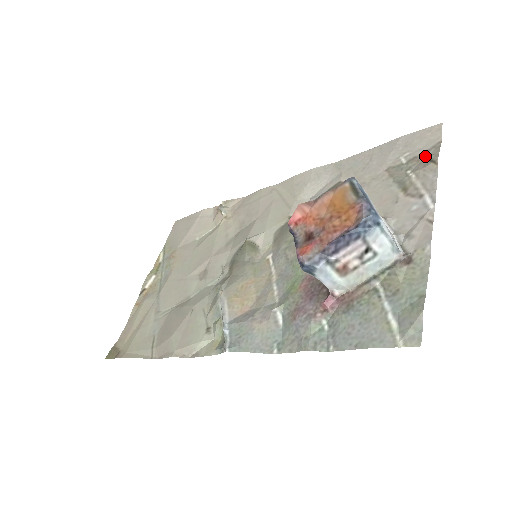
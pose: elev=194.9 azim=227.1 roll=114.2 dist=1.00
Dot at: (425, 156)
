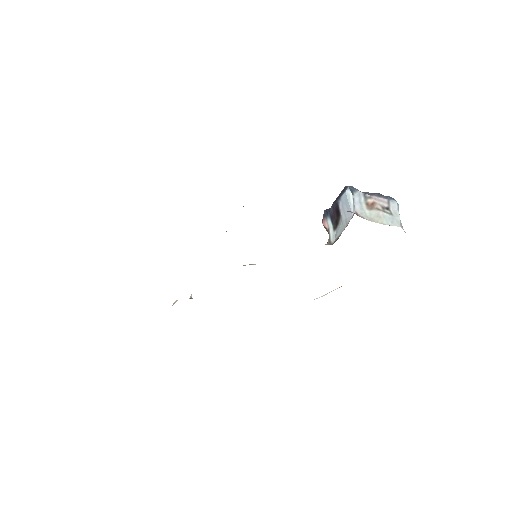
Dot at: occluded
